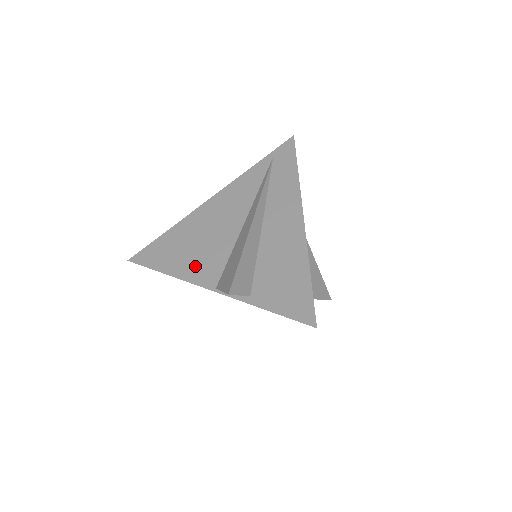
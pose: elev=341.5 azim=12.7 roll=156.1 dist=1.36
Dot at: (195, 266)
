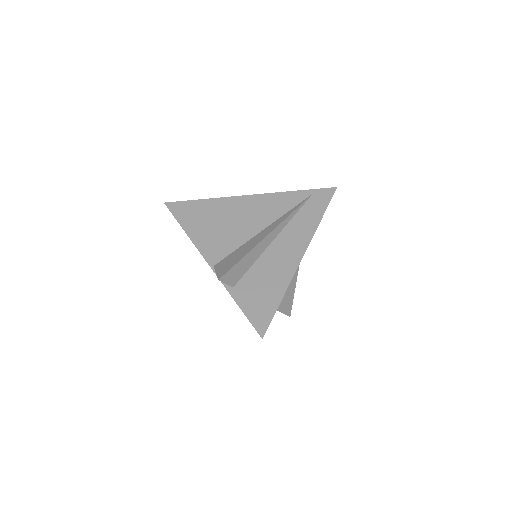
Dot at: (209, 240)
